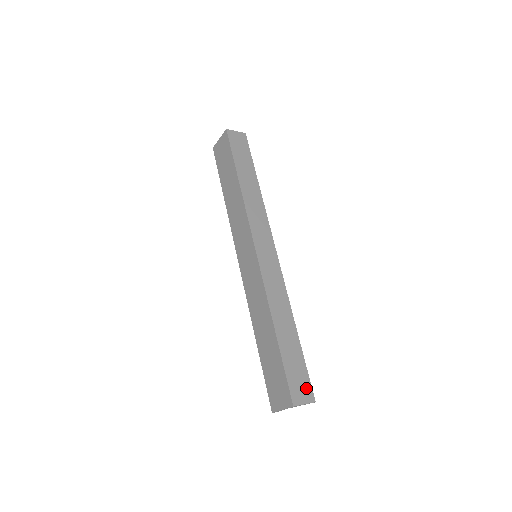
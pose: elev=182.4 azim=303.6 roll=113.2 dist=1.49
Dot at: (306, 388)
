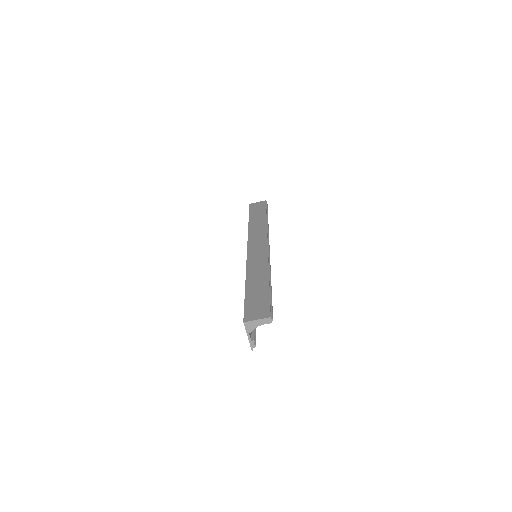
Dot at: (263, 310)
